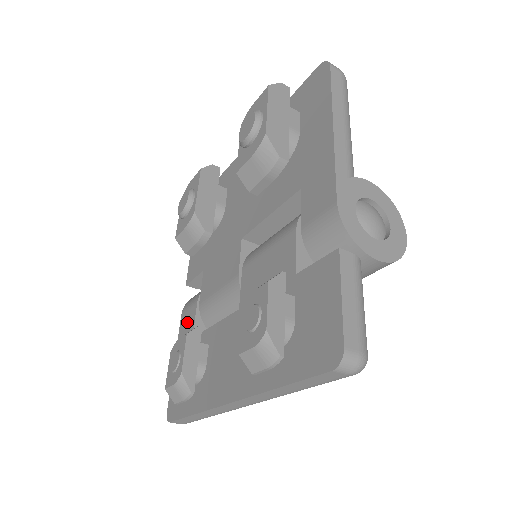
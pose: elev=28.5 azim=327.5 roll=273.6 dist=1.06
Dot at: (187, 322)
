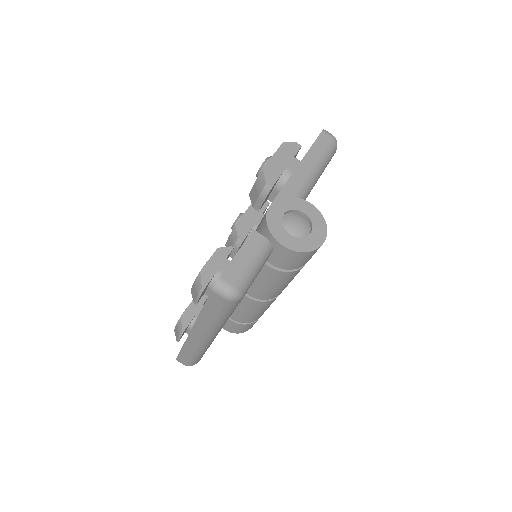
Dot at: occluded
